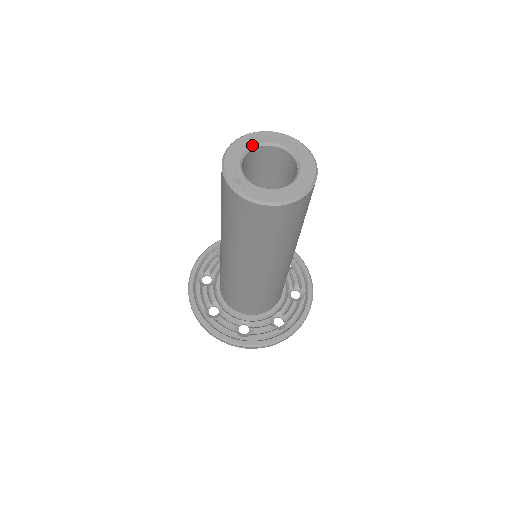
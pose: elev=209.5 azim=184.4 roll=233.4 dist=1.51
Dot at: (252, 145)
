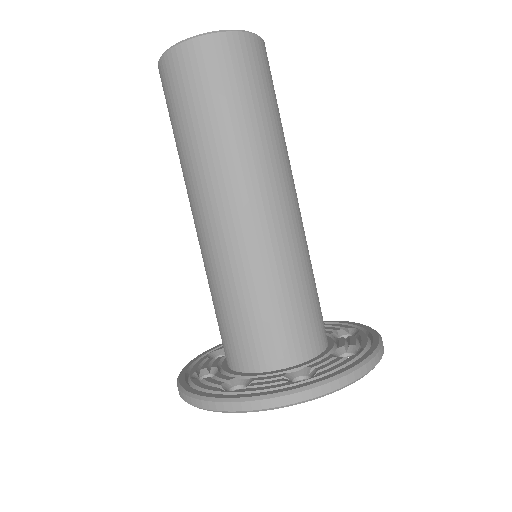
Dot at: occluded
